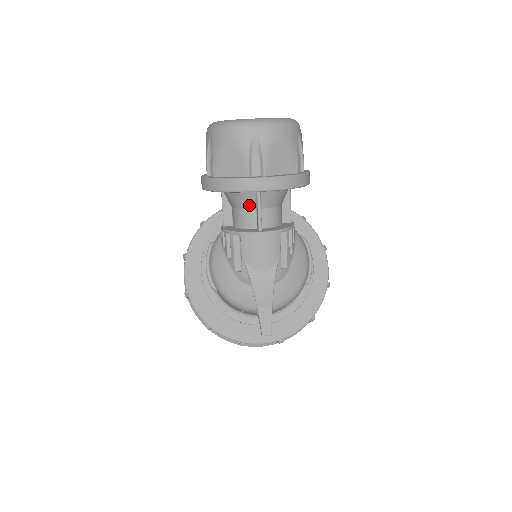
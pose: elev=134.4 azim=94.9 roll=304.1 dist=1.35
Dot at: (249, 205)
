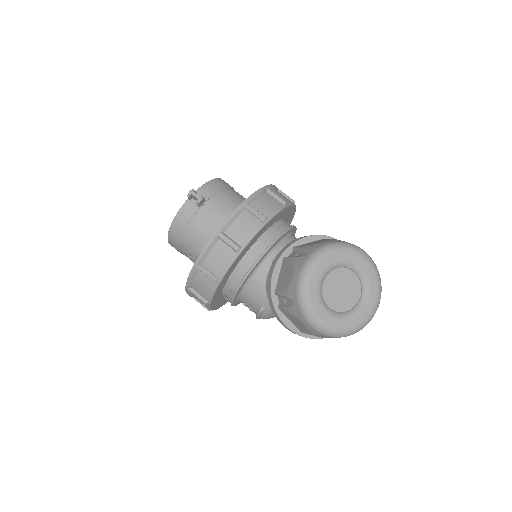
Dot at: occluded
